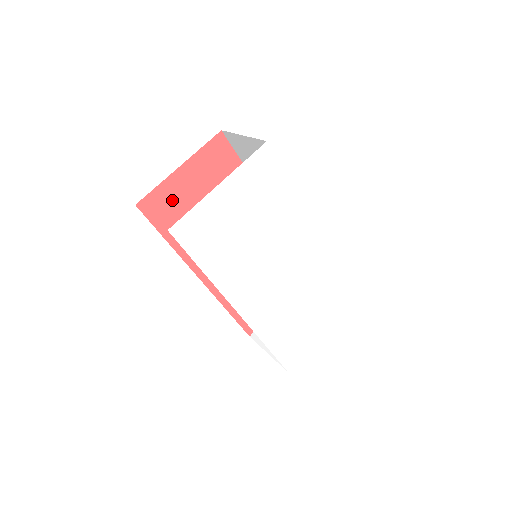
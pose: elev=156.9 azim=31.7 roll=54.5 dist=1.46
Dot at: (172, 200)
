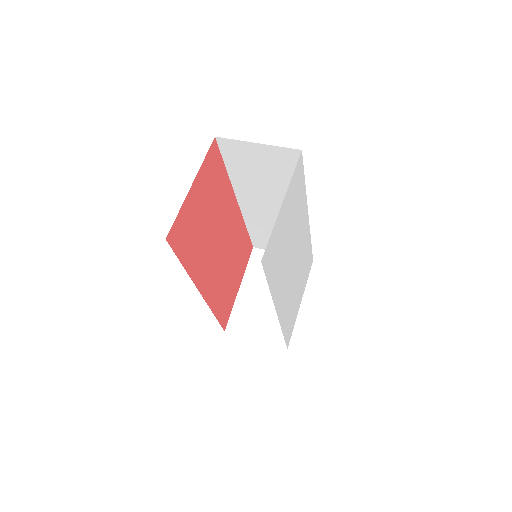
Dot at: (187, 222)
